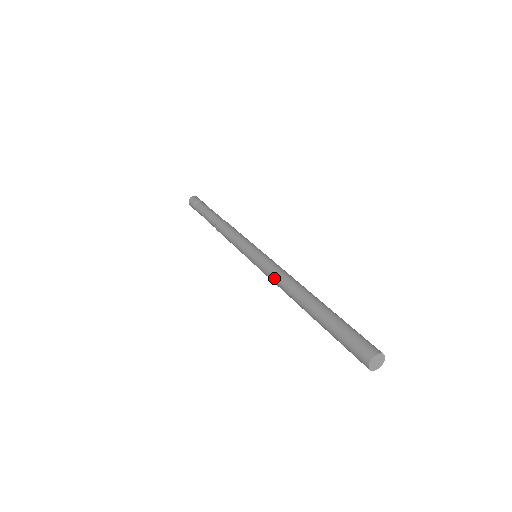
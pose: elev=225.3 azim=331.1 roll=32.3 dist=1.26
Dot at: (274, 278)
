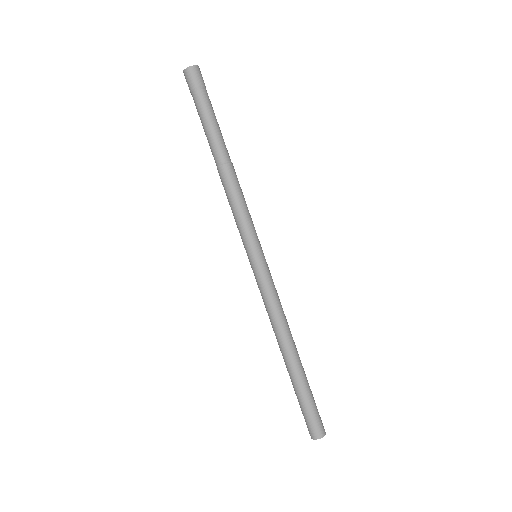
Dot at: (269, 309)
